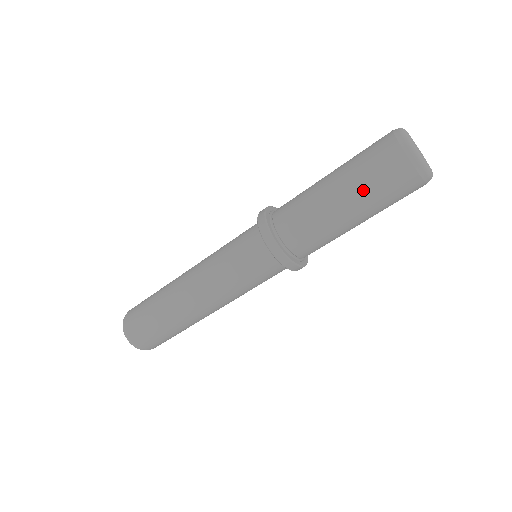
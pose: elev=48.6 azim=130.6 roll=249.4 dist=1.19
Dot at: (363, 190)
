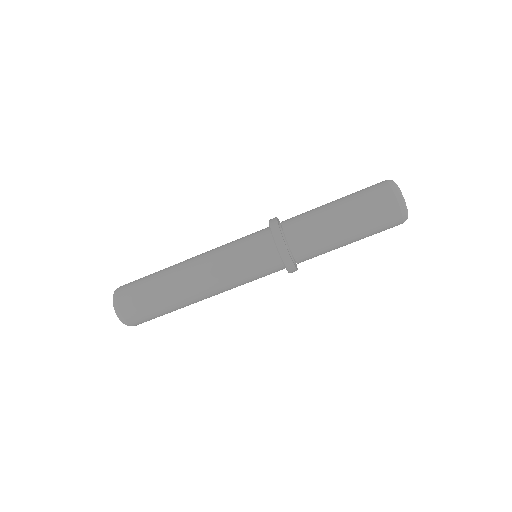
Dot at: (363, 223)
